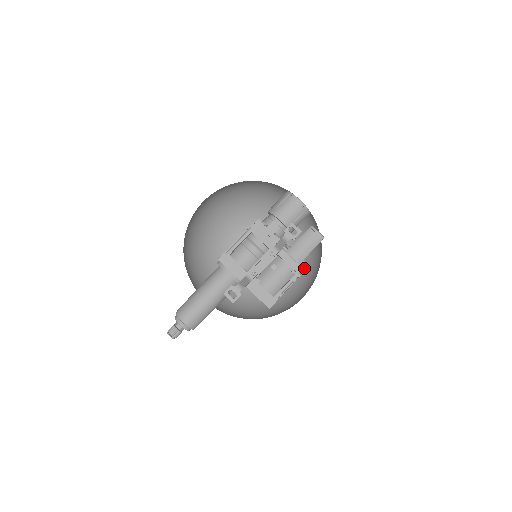
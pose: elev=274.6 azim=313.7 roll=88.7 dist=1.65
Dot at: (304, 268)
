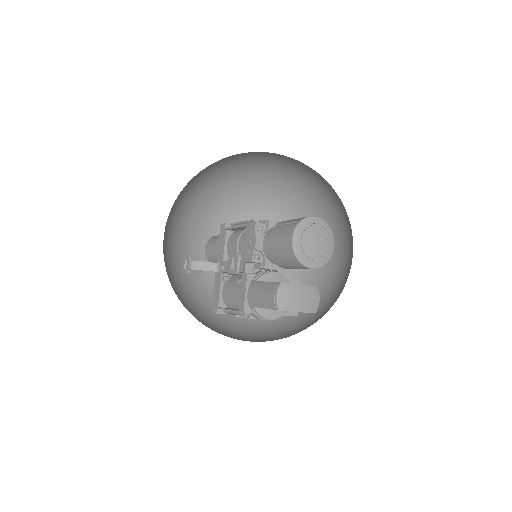
Dot at: (265, 317)
